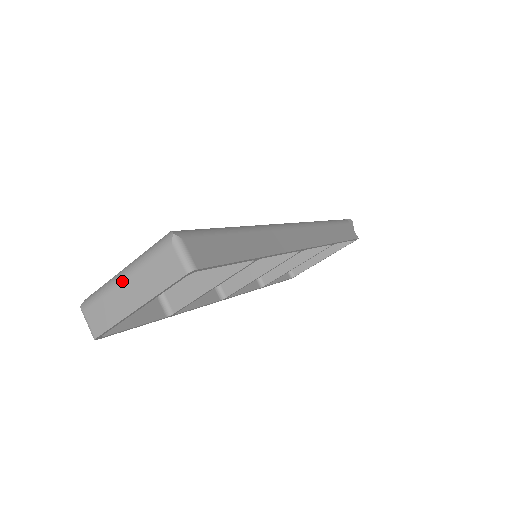
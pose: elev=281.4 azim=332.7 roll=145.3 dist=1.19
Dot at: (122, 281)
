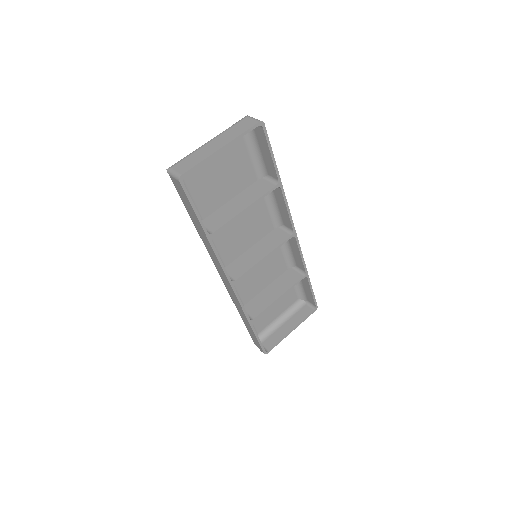
Dot at: (209, 142)
